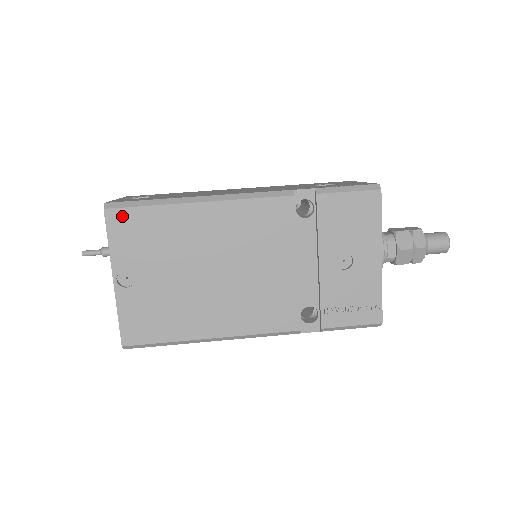
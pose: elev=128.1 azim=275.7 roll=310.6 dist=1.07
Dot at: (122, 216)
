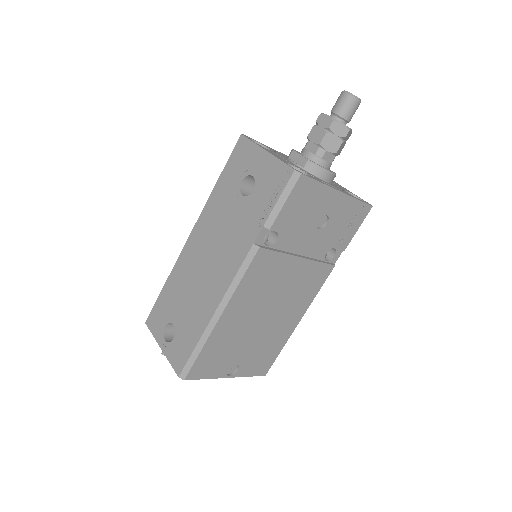
Dot at: (196, 369)
